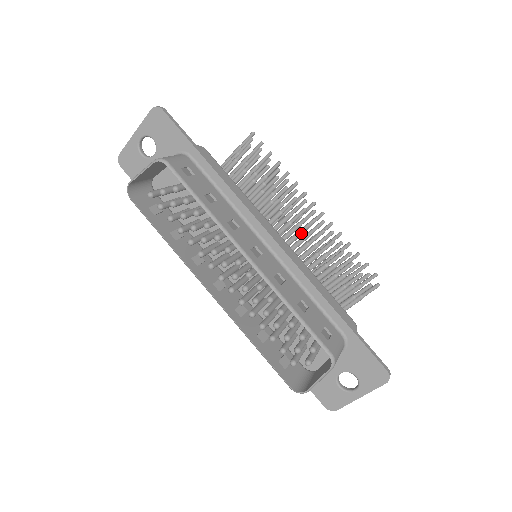
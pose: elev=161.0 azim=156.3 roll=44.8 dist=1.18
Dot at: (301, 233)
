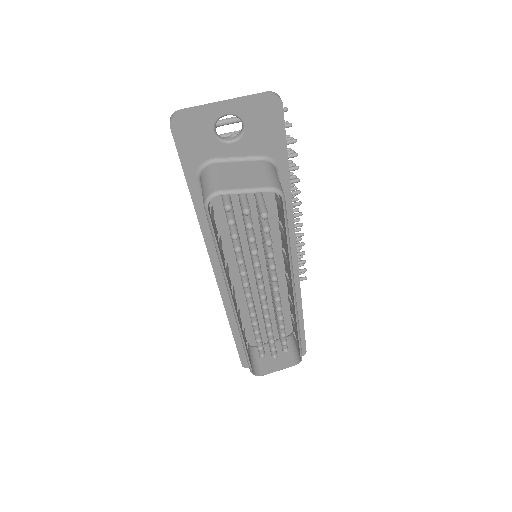
Dot at: occluded
